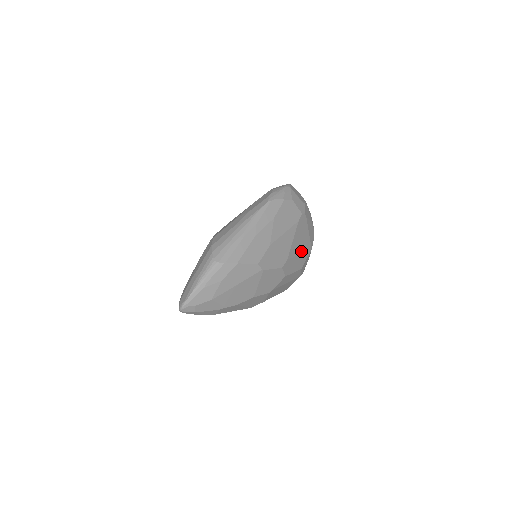
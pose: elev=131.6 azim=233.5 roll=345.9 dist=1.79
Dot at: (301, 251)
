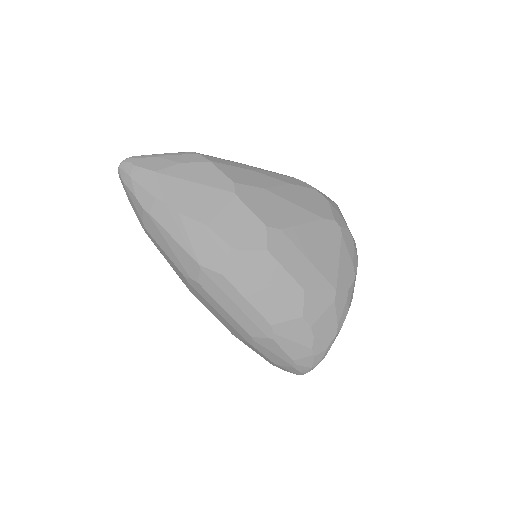
Dot at: (313, 260)
